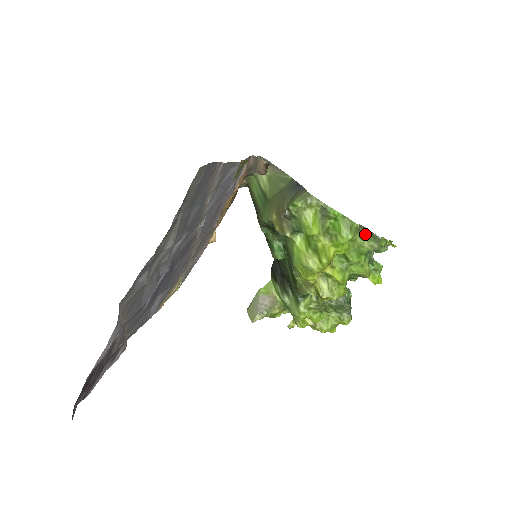
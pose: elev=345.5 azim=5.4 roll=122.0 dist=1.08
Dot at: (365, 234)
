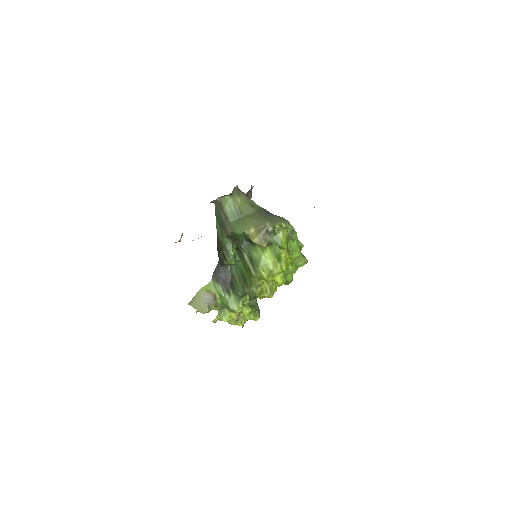
Dot at: (301, 254)
